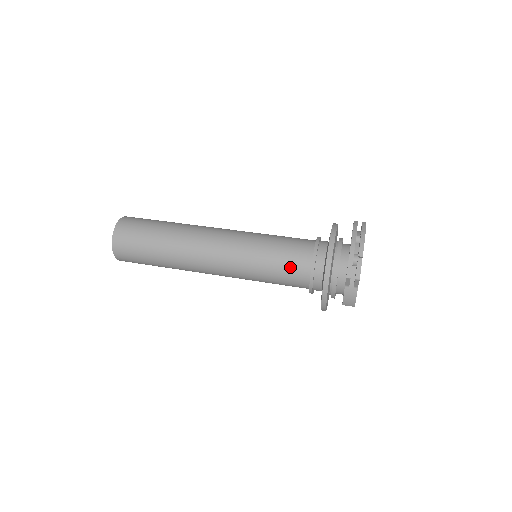
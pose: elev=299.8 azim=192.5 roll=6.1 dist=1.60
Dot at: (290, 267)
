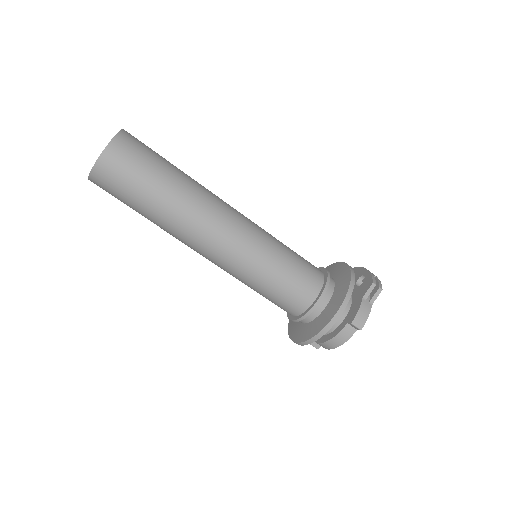
Dot at: (307, 267)
